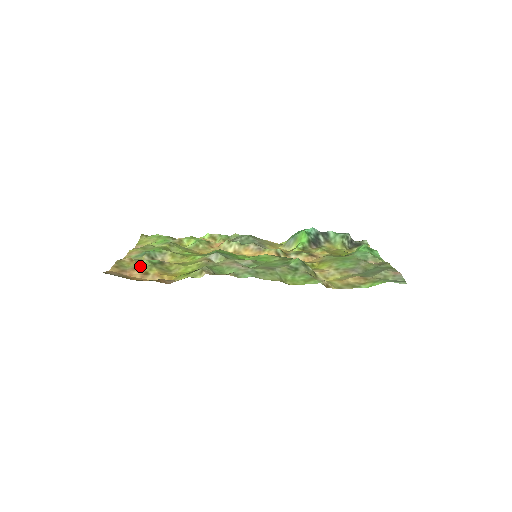
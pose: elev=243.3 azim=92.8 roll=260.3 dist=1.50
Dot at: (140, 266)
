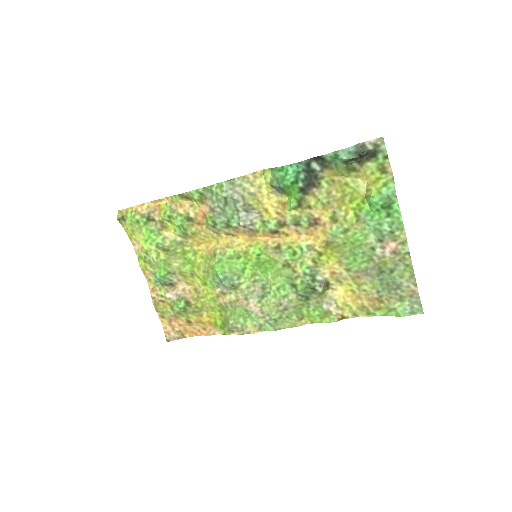
Dot at: (177, 314)
